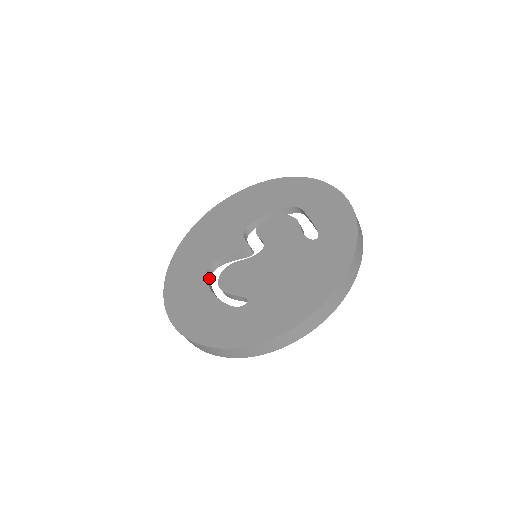
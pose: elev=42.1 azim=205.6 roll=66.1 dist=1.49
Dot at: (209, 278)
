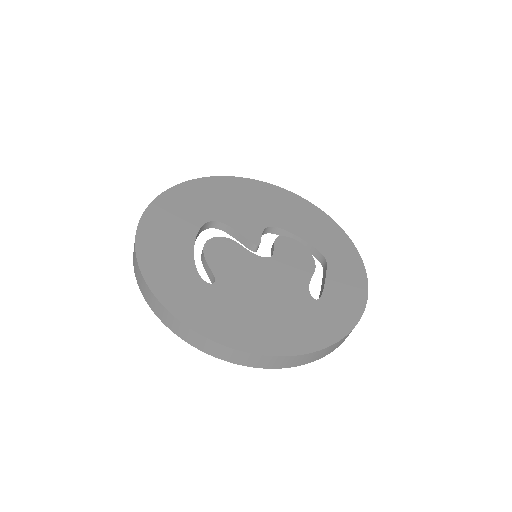
Dot at: (203, 229)
